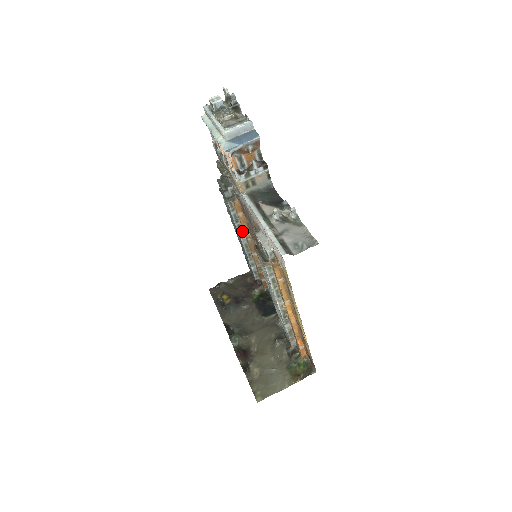
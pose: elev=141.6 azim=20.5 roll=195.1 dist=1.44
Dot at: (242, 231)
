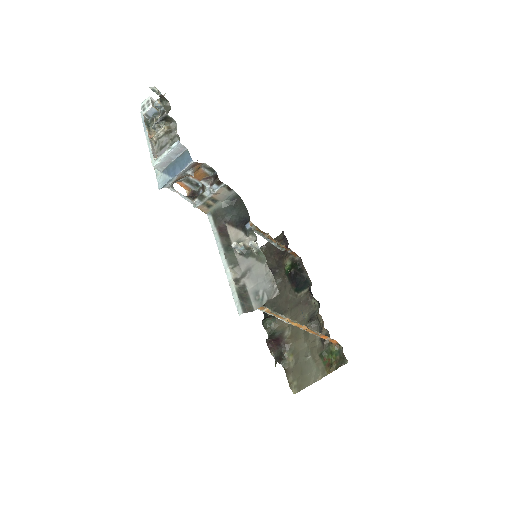
Dot at: occluded
